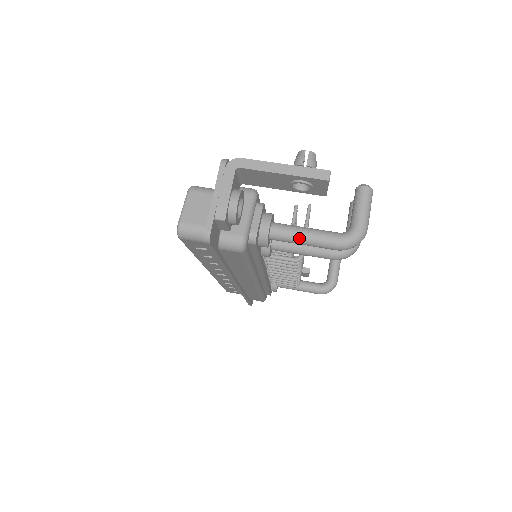
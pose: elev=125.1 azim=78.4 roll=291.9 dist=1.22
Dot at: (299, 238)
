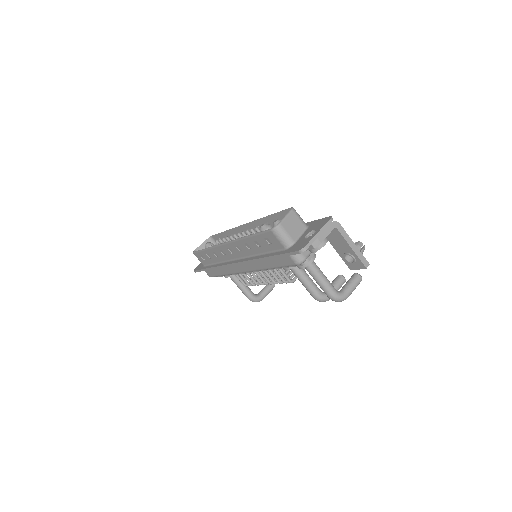
Dot at: (319, 277)
